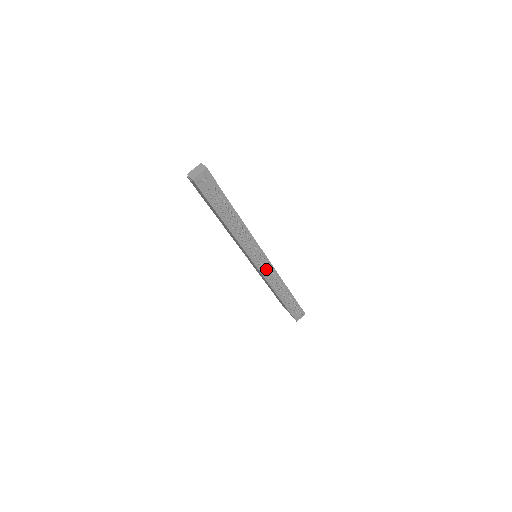
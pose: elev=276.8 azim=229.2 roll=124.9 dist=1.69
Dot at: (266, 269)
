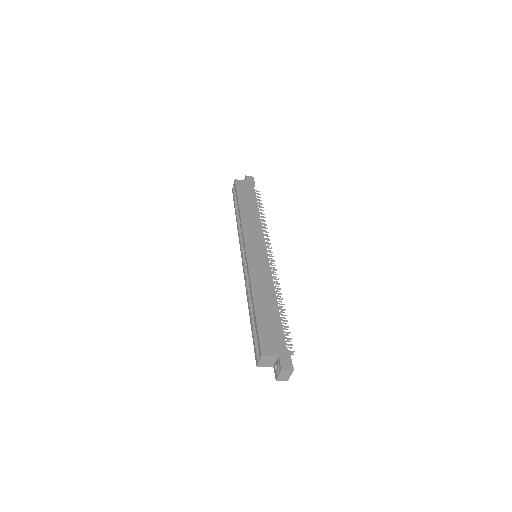
Dot at: (271, 255)
